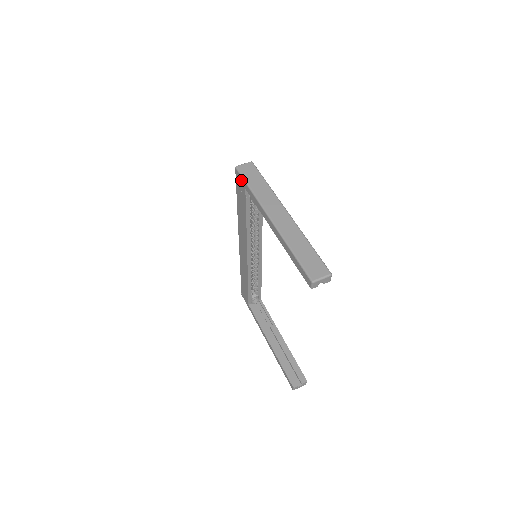
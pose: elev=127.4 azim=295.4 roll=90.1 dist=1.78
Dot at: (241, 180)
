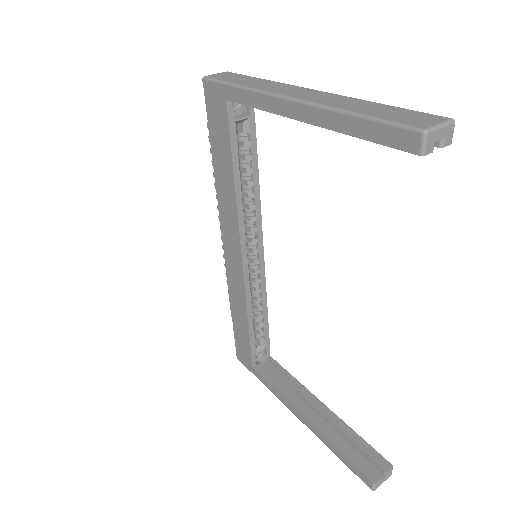
Dot at: (216, 90)
